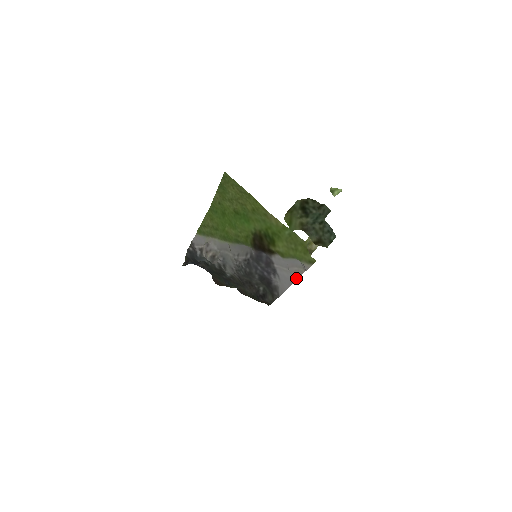
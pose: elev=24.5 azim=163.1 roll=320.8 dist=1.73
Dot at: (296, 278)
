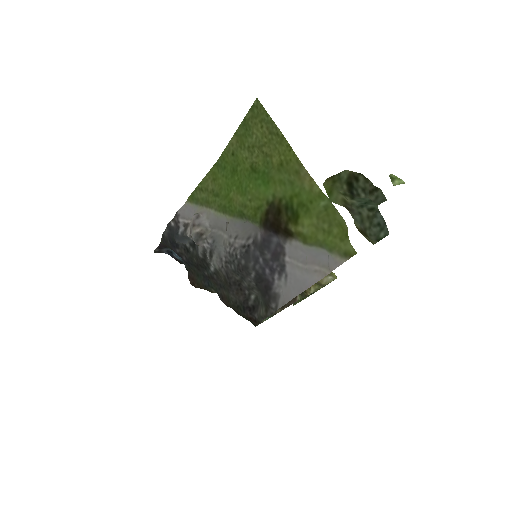
Dot at: (313, 282)
